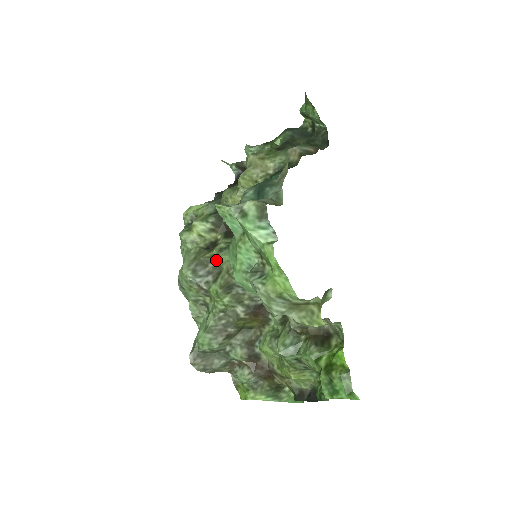
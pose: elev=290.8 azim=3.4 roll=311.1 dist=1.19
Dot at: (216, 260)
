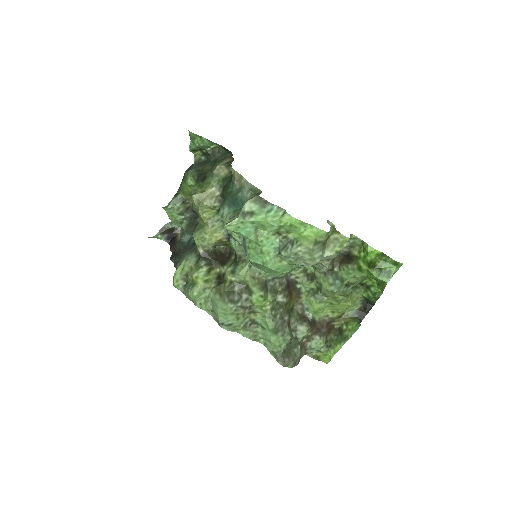
Dot at: (236, 281)
